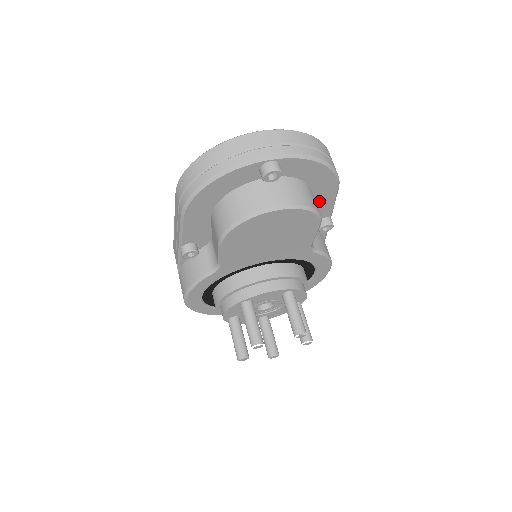
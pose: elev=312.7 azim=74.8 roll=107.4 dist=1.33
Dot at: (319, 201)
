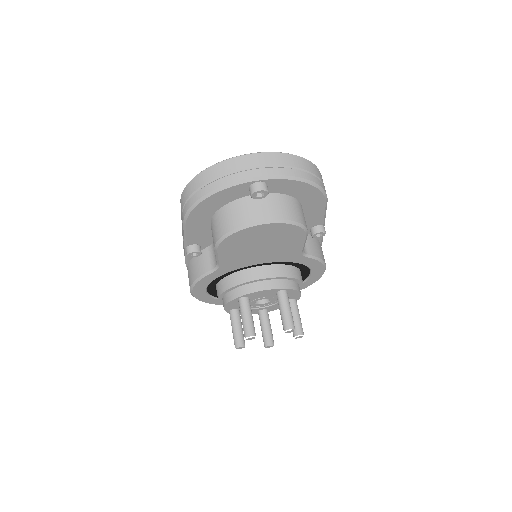
Dot at: (310, 212)
